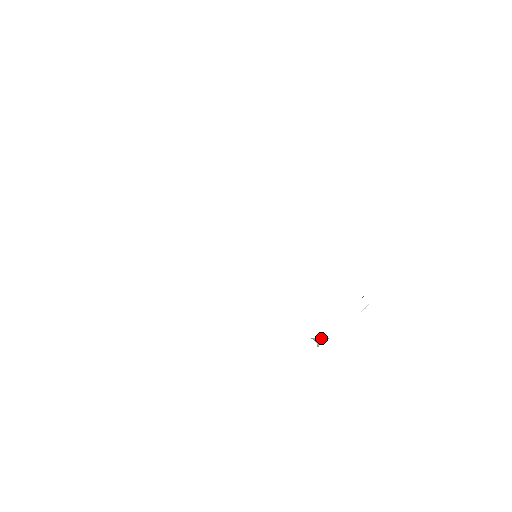
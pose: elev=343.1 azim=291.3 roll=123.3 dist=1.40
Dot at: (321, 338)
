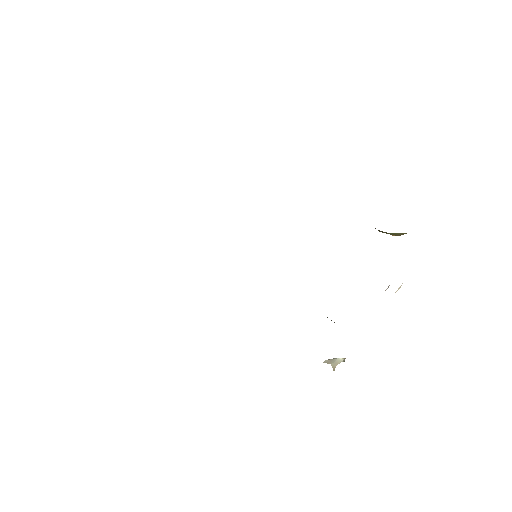
Dot at: (337, 358)
